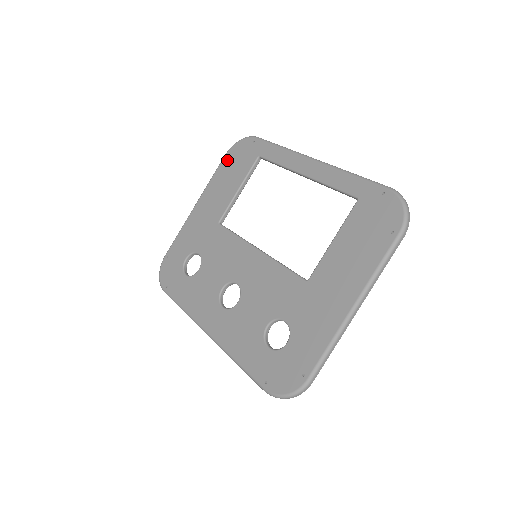
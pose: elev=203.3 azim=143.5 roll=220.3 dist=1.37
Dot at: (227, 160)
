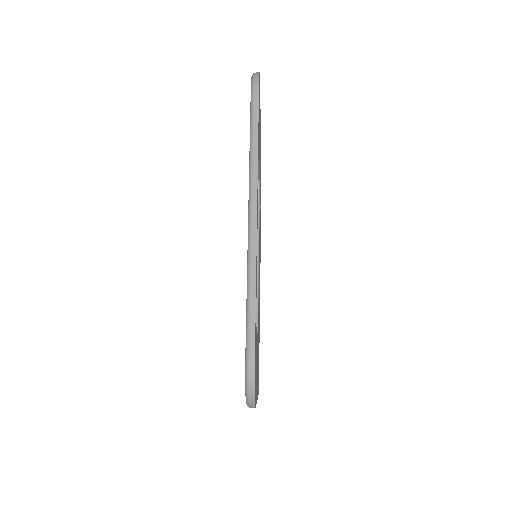
Dot at: occluded
